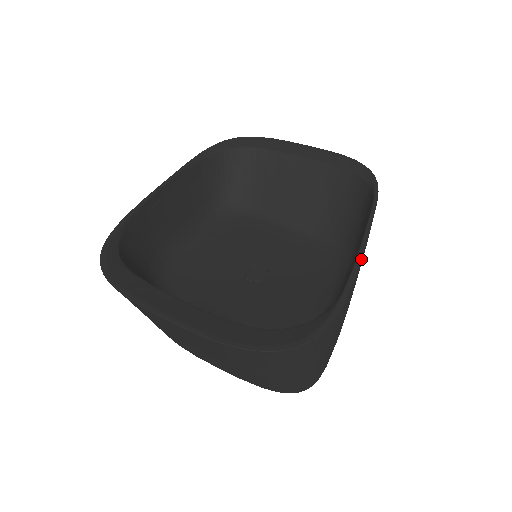
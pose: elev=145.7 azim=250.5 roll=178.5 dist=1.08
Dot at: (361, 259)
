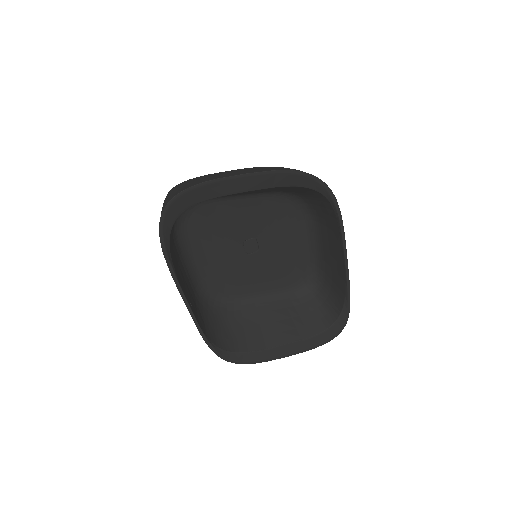
Dot at: (348, 278)
